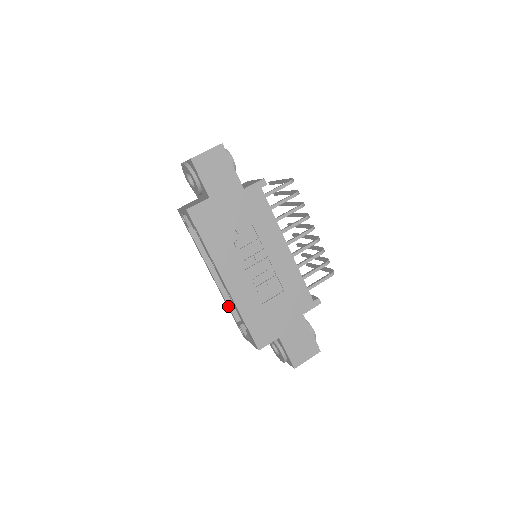
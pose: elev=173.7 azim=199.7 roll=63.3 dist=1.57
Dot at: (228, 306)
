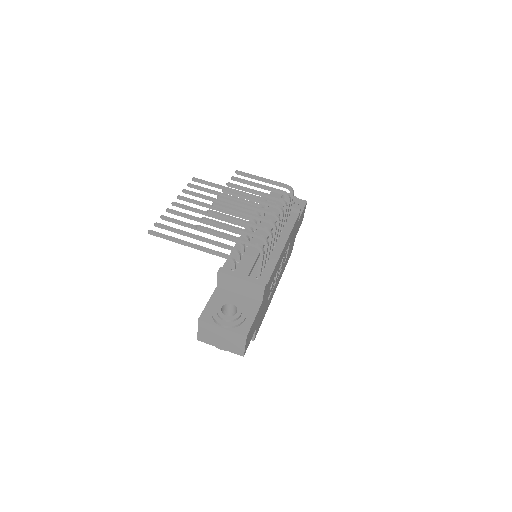
Dot at: occluded
